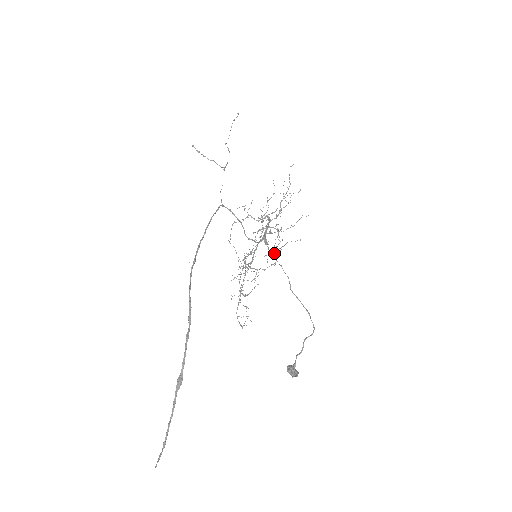
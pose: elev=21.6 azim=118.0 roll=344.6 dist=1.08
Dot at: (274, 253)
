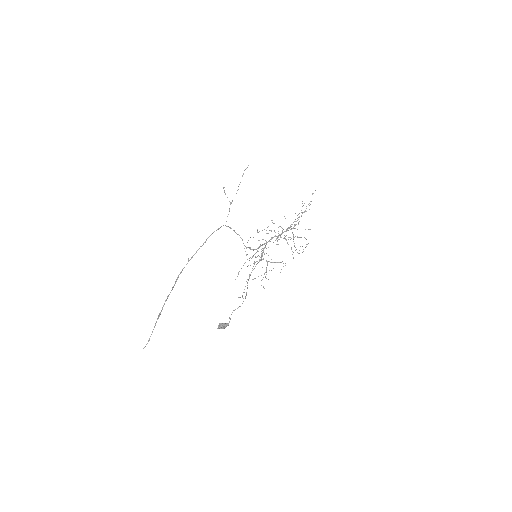
Dot at: (299, 253)
